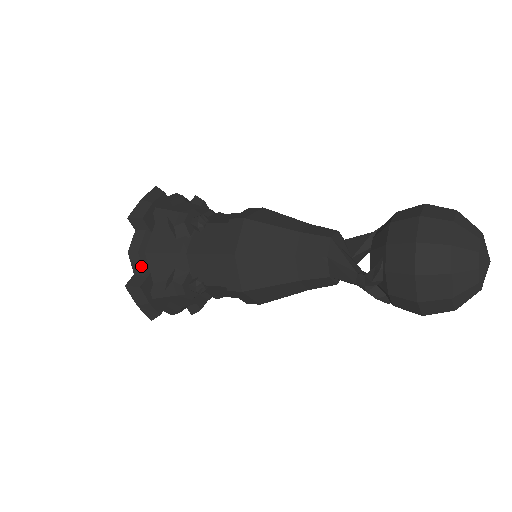
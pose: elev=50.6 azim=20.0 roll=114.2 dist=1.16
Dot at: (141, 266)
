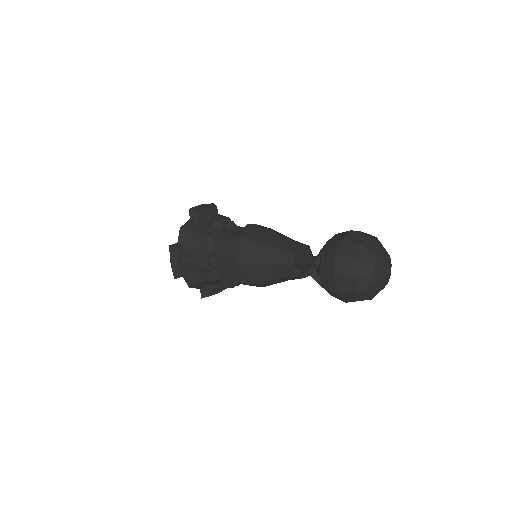
Dot at: (184, 239)
